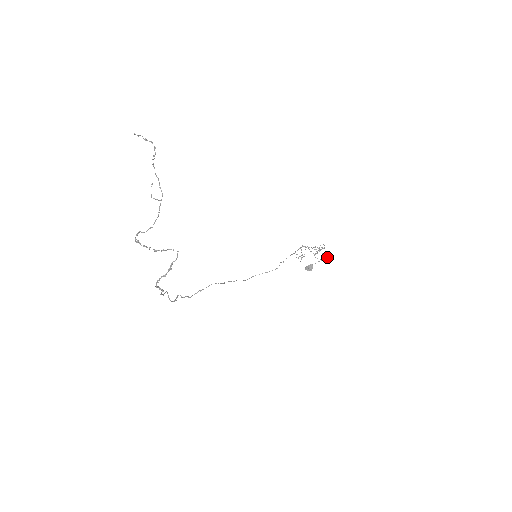
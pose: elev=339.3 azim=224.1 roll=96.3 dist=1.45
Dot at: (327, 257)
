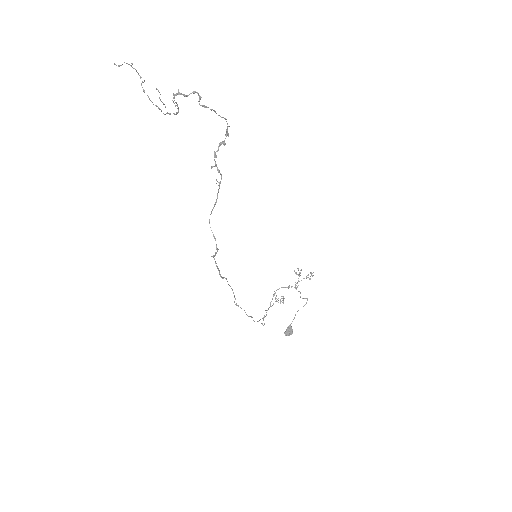
Dot at: (310, 278)
